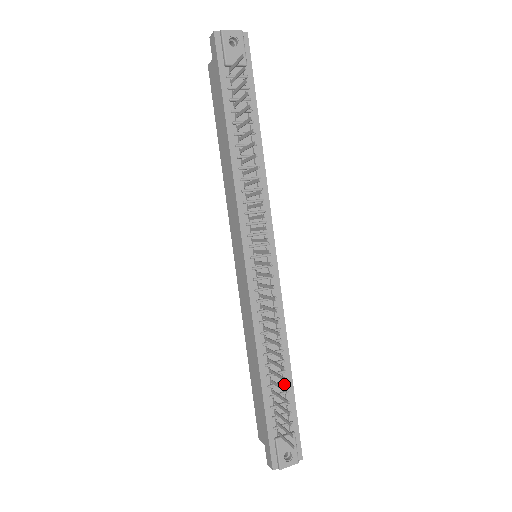
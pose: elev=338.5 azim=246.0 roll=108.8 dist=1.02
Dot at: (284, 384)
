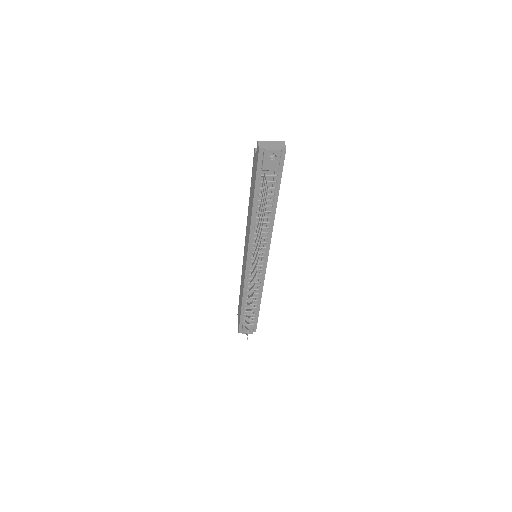
Dot at: (254, 308)
